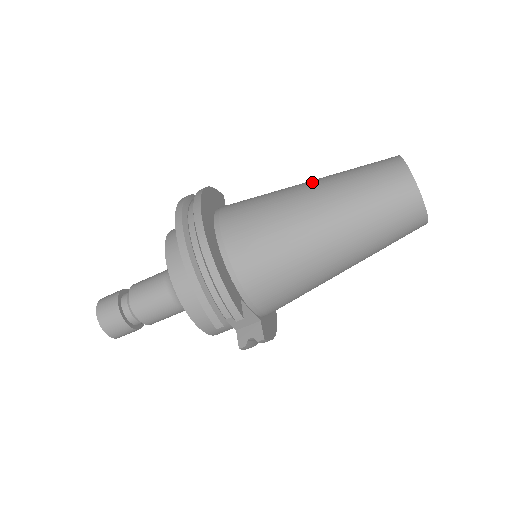
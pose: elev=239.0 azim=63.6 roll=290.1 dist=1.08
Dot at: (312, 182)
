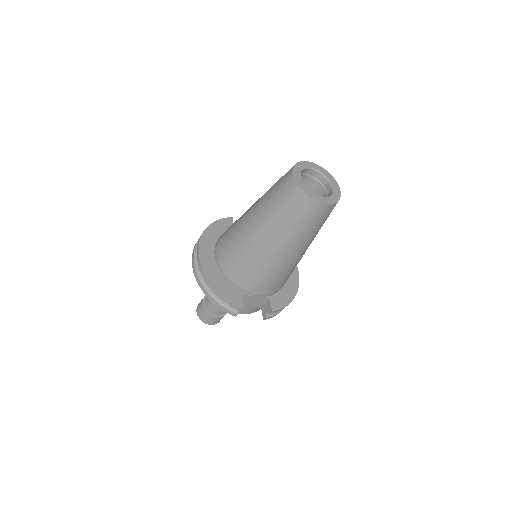
Dot at: (254, 204)
